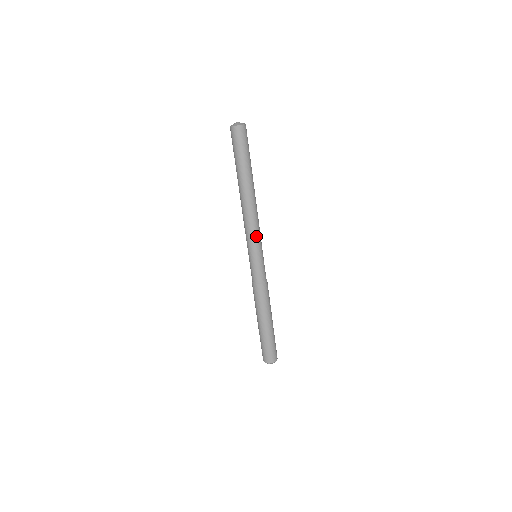
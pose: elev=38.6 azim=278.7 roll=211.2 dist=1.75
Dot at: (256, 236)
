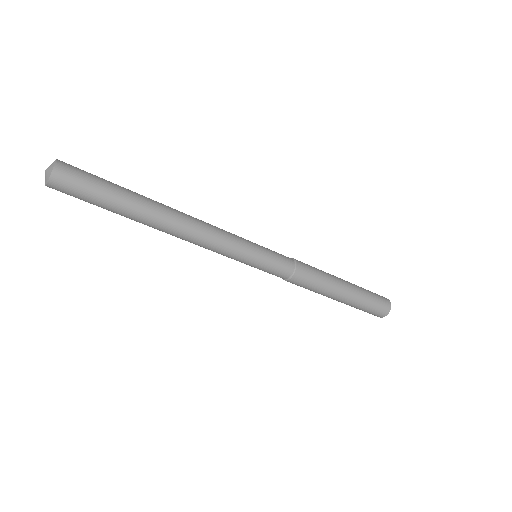
Dot at: (224, 254)
